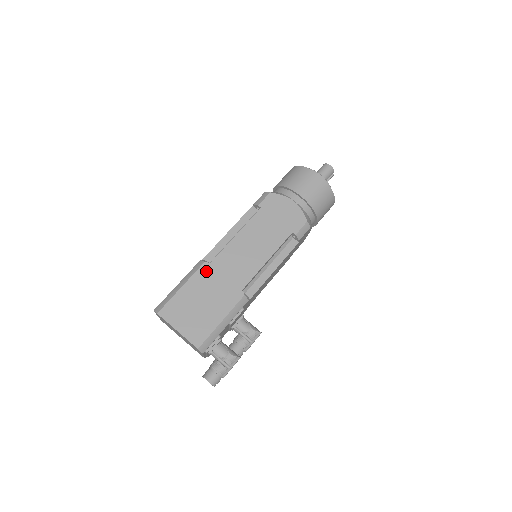
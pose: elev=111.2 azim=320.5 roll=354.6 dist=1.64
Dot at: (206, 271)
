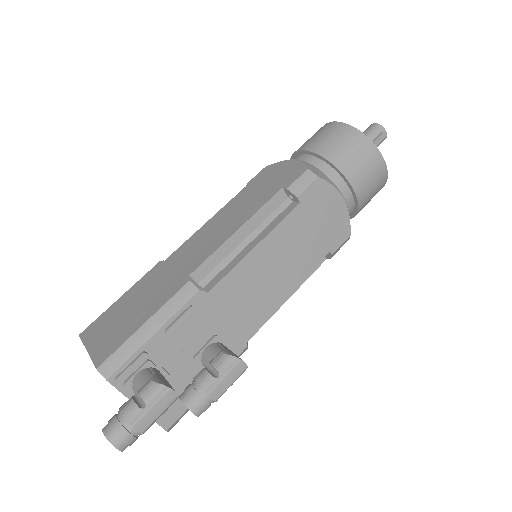
Dot at: (156, 270)
